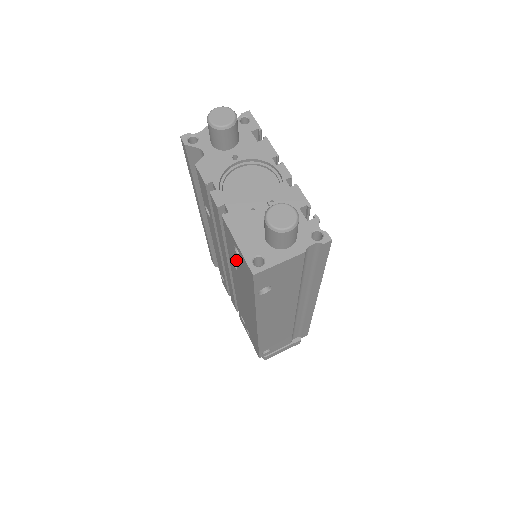
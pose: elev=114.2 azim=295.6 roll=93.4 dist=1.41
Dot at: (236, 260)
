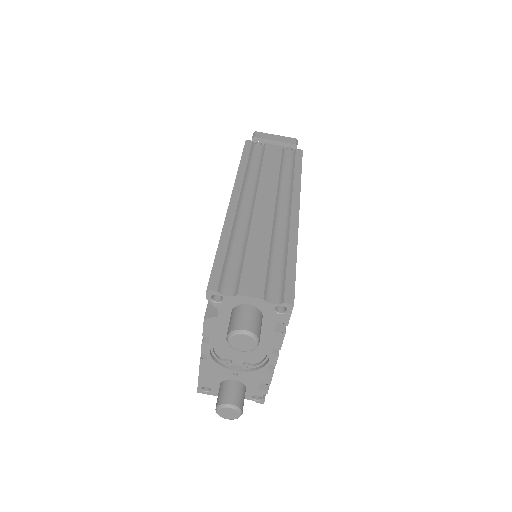
Dot at: occluded
